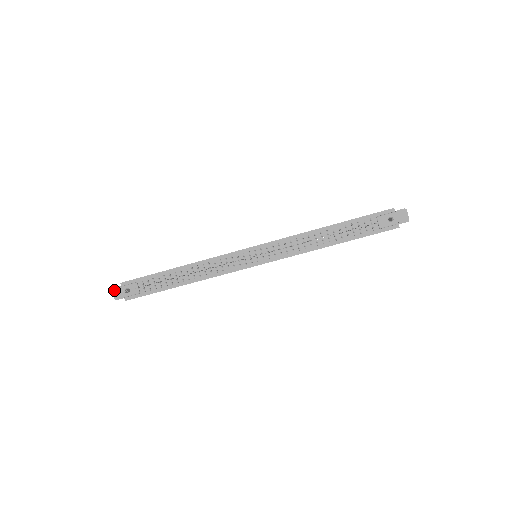
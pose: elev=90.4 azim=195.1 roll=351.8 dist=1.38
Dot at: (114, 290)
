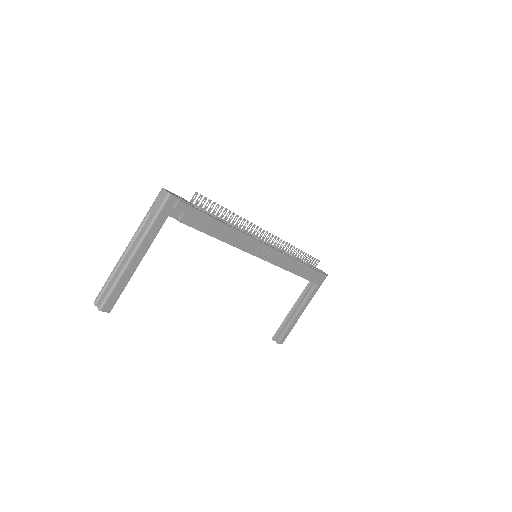
Dot at: (165, 189)
